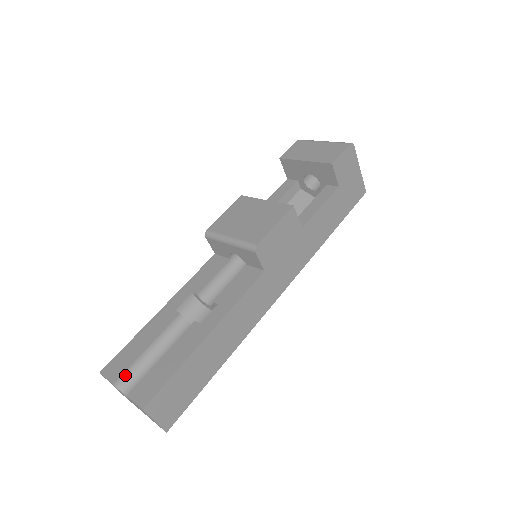
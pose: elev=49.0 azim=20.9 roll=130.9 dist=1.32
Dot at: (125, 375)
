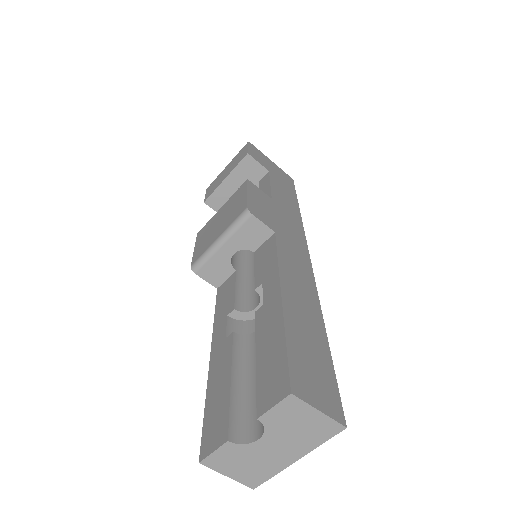
Dot at: (233, 423)
